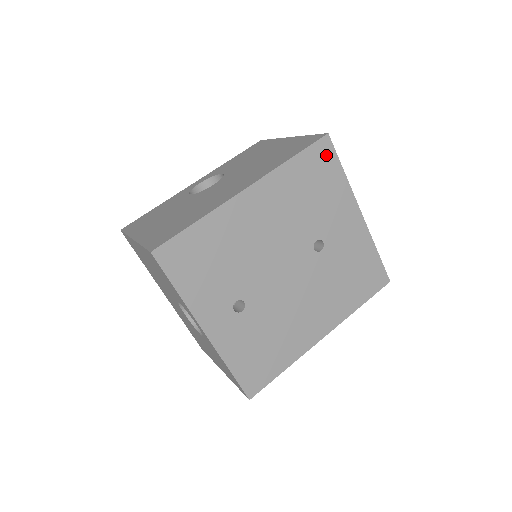
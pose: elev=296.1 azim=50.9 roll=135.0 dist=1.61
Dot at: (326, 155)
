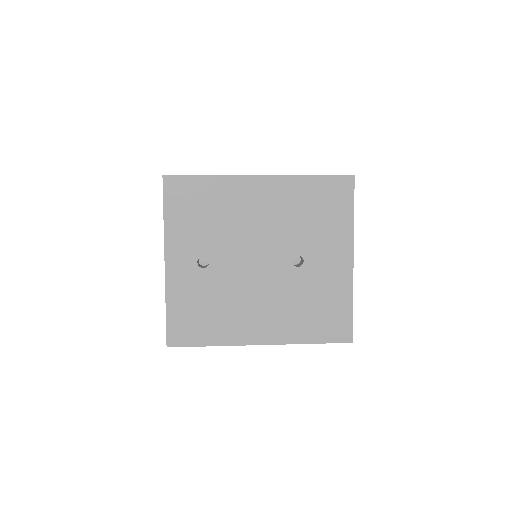
Dot at: (344, 191)
